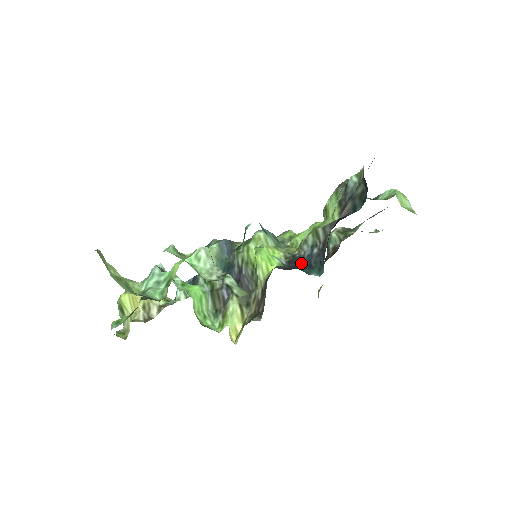
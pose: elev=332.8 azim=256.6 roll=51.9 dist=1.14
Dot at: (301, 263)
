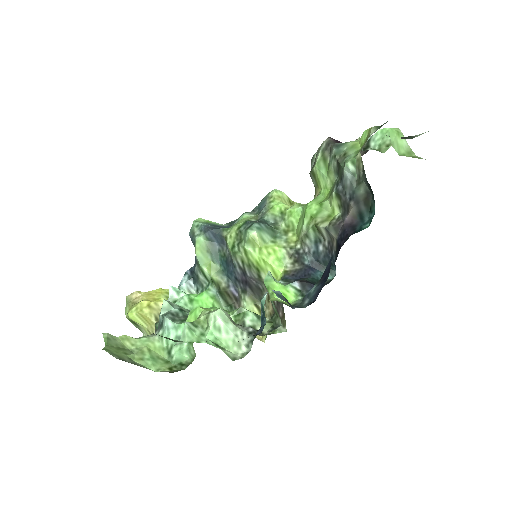
Dot at: (309, 264)
